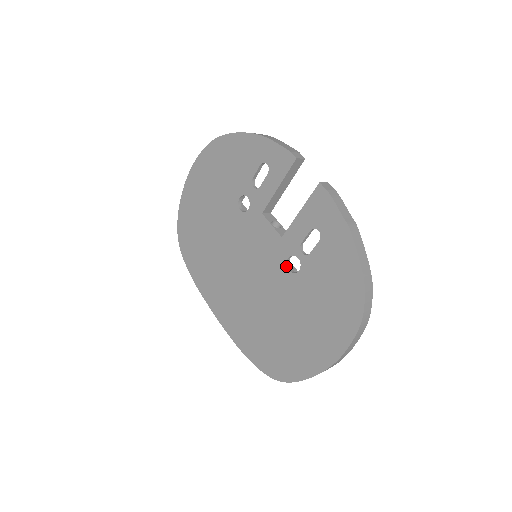
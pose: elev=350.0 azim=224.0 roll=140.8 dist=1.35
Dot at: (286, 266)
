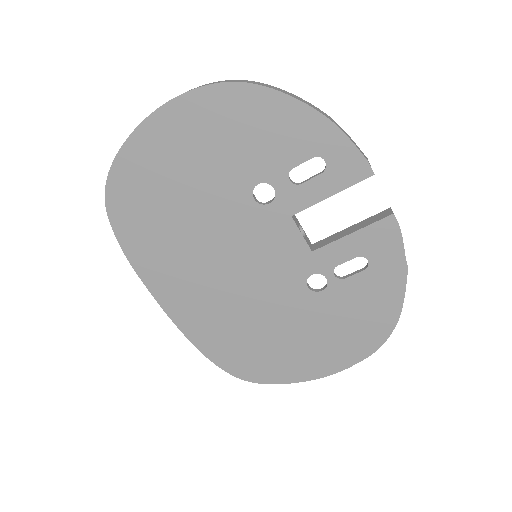
Dot at: (305, 282)
